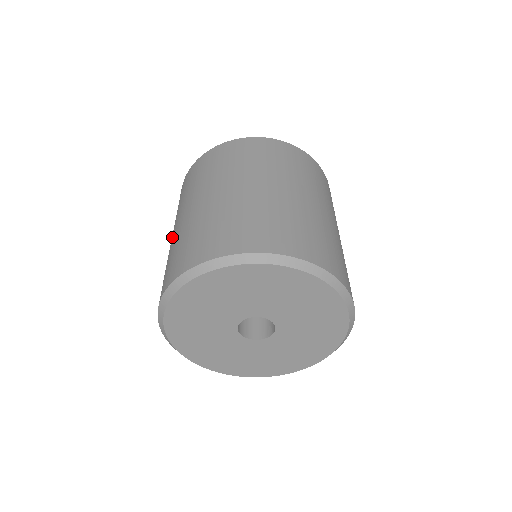
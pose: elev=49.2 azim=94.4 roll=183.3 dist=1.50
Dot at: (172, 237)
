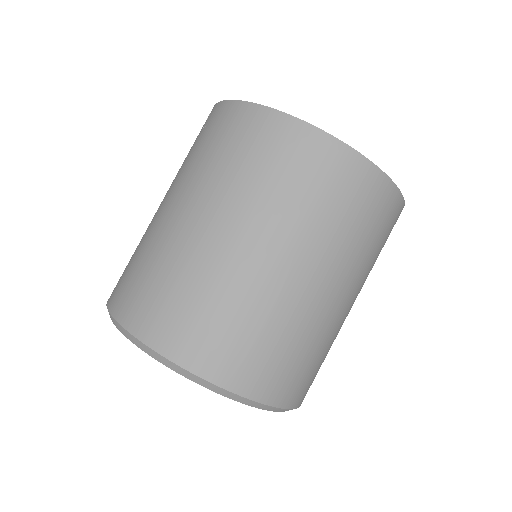
Dot at: (169, 217)
